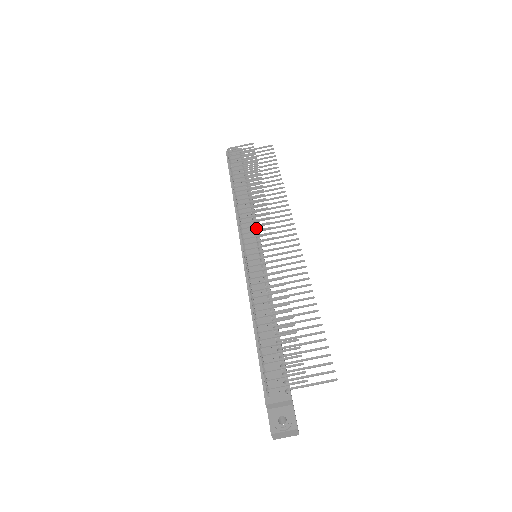
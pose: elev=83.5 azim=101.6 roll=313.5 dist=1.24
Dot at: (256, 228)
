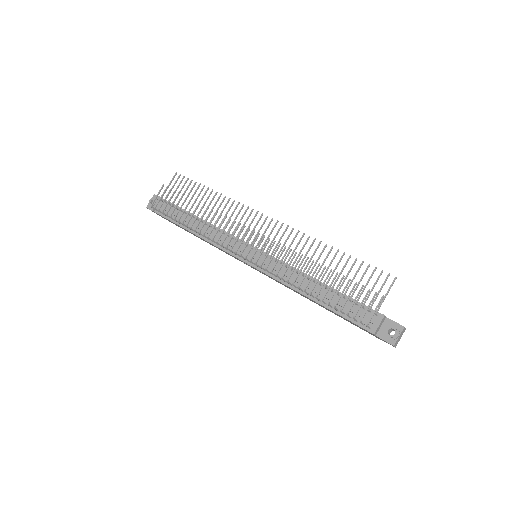
Dot at: occluded
